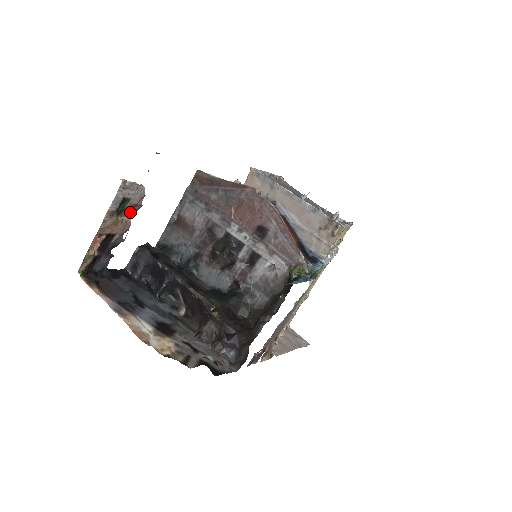
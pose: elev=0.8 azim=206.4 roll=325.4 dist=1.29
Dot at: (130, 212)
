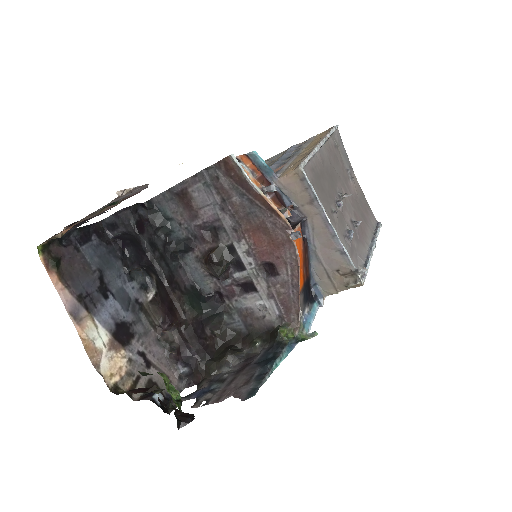
Dot at: (121, 201)
